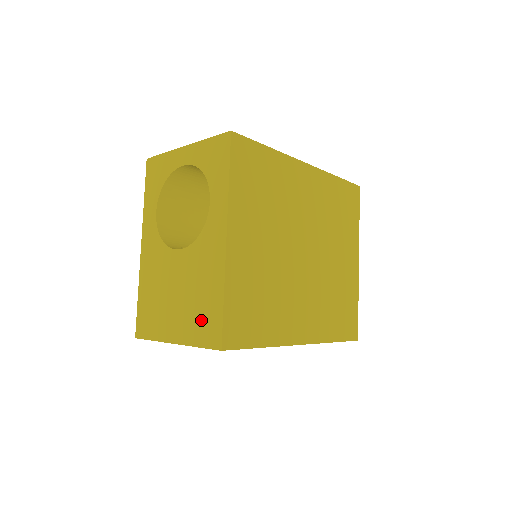
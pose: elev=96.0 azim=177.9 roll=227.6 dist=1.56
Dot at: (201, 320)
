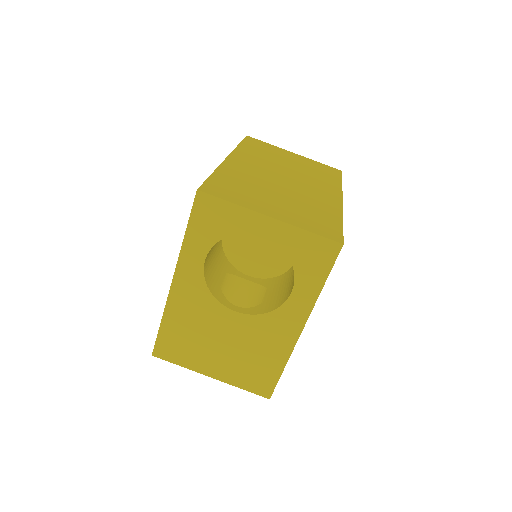
Dot at: (252, 374)
